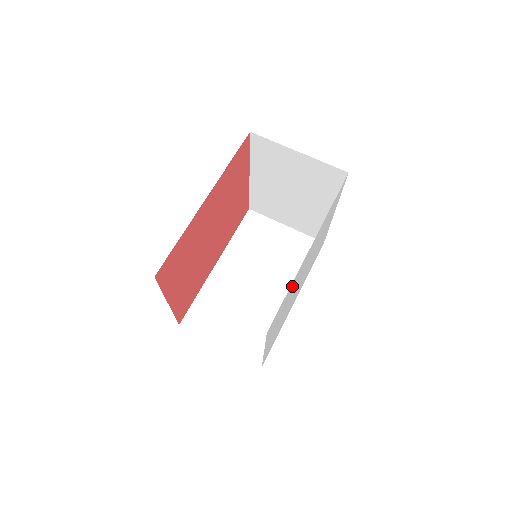
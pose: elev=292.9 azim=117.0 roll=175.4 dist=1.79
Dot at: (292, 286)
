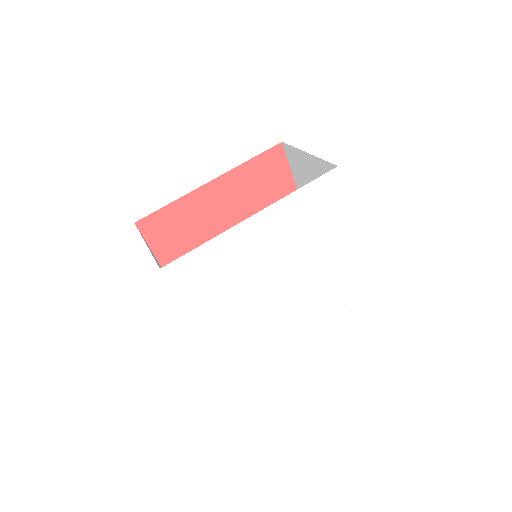
Dot at: (225, 252)
